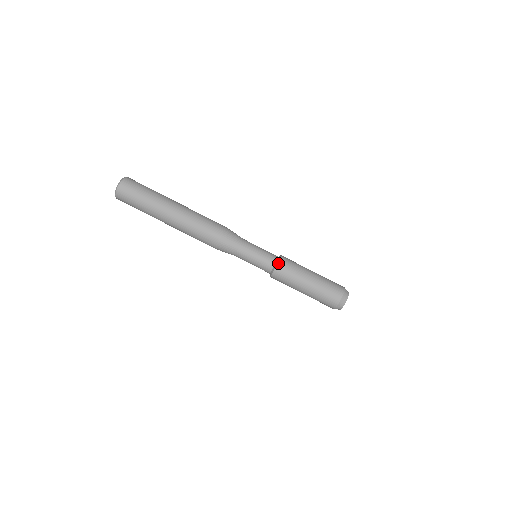
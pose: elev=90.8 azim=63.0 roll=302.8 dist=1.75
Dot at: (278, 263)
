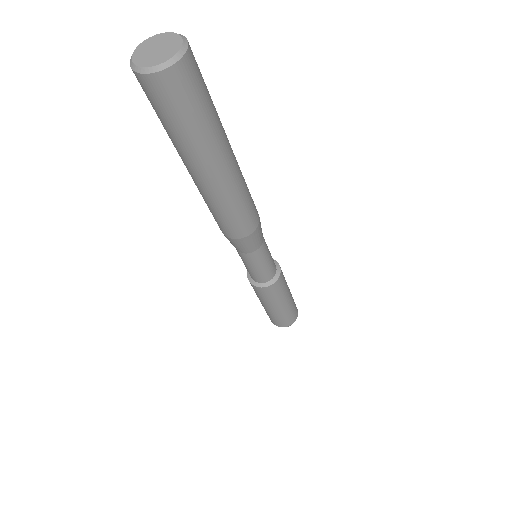
Dot at: (257, 287)
